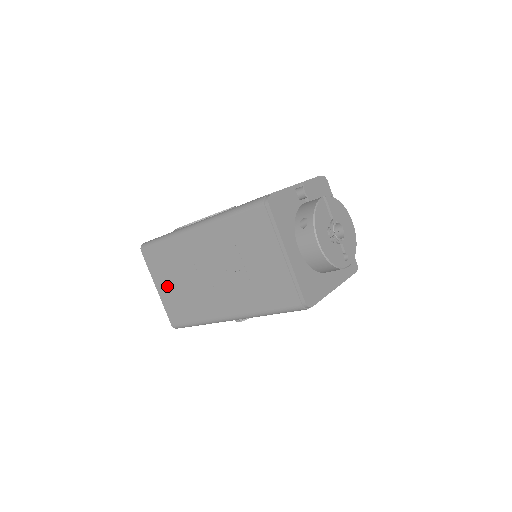
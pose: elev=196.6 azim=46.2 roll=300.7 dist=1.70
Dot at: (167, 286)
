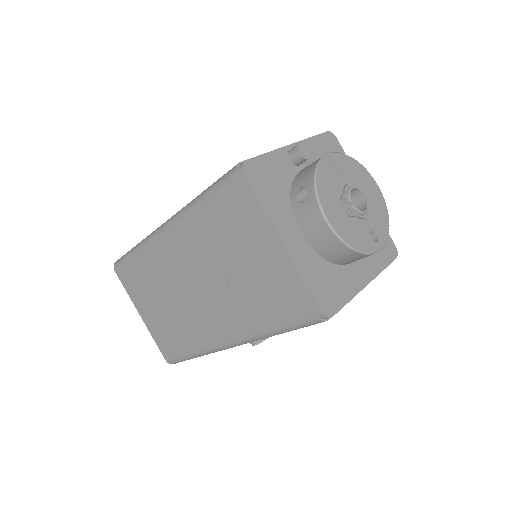
Dot at: (150, 311)
